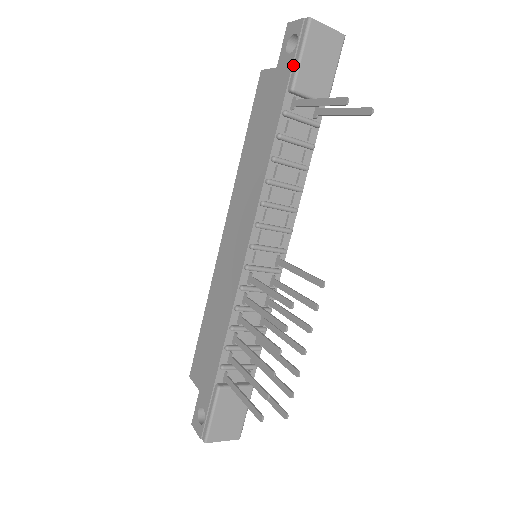
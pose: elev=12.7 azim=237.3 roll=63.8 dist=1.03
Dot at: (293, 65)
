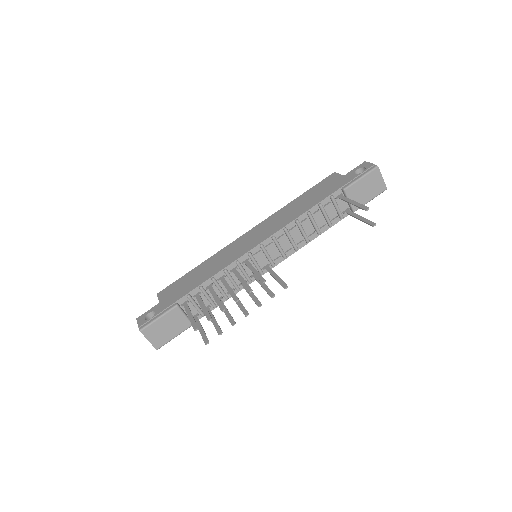
Dot at: (353, 179)
